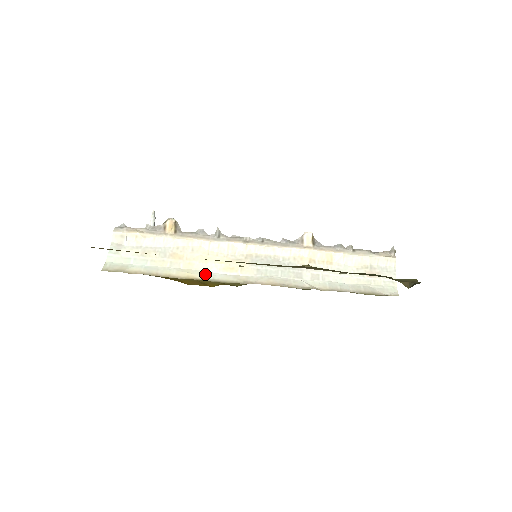
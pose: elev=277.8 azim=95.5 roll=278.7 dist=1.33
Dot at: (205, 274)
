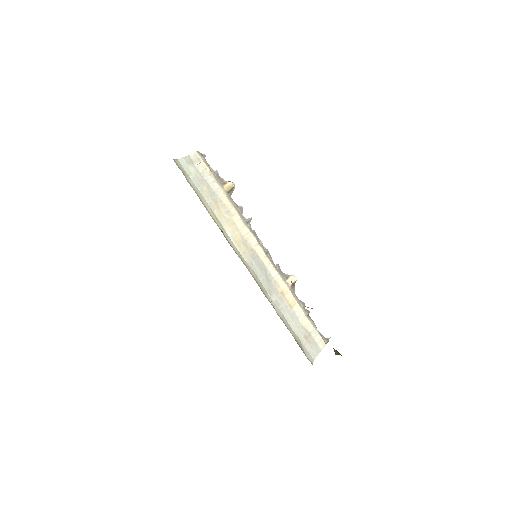
Dot at: (224, 230)
